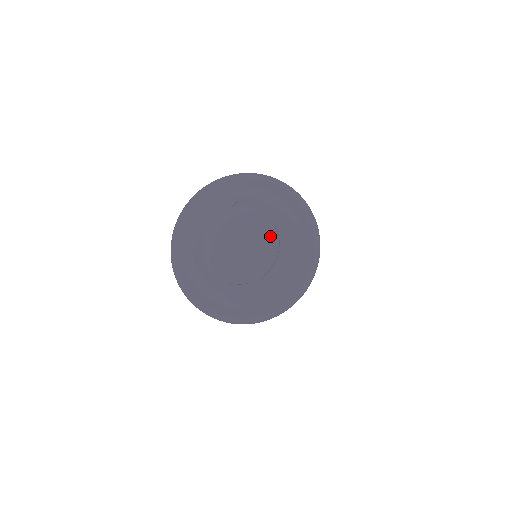
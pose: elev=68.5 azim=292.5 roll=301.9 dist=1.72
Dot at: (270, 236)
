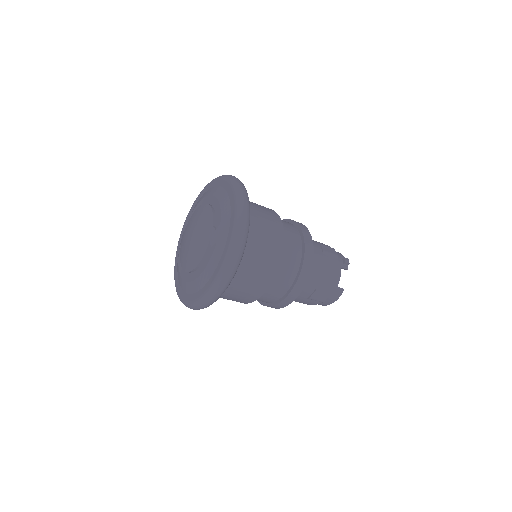
Dot at: (202, 210)
